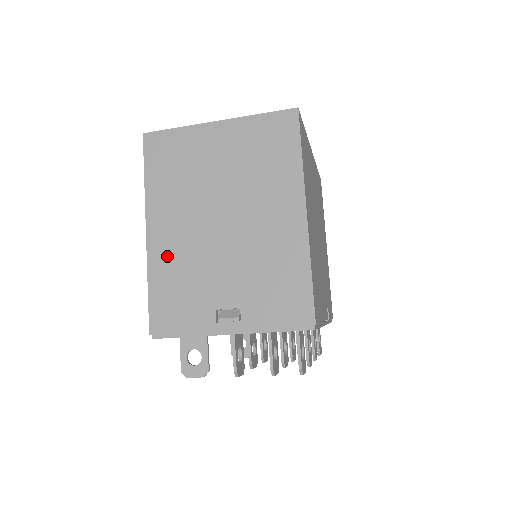
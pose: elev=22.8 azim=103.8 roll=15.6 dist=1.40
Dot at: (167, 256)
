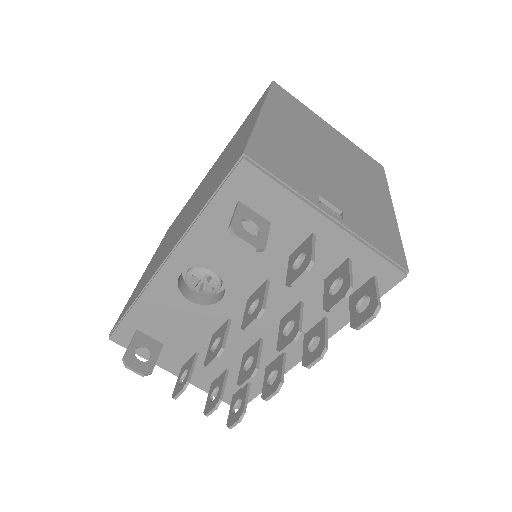
Dot at: (278, 134)
